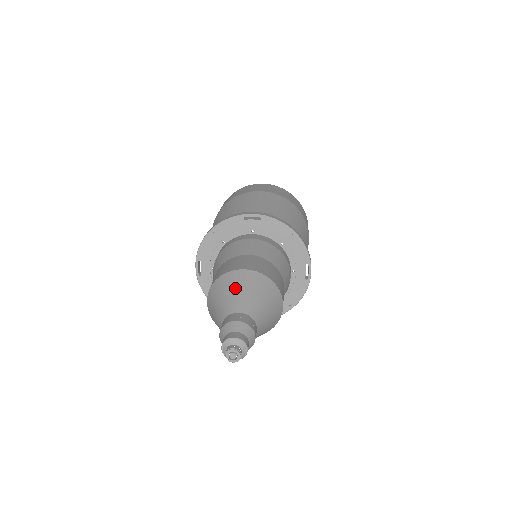
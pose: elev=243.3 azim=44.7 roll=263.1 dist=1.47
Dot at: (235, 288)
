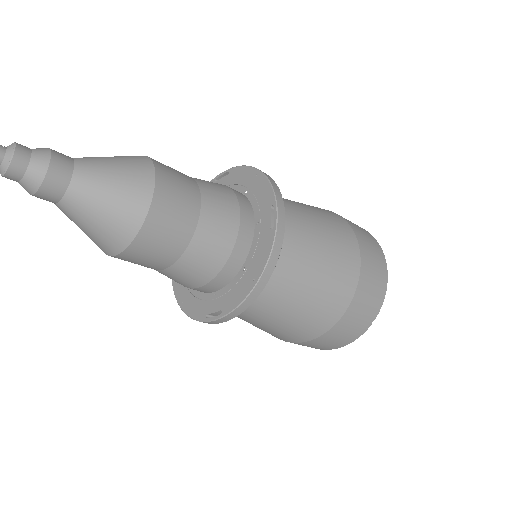
Dot at: occluded
